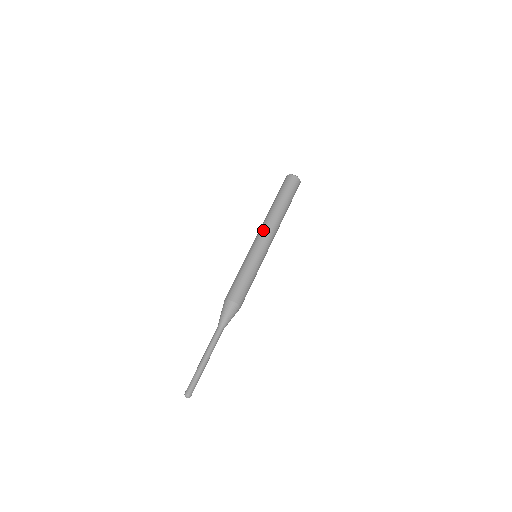
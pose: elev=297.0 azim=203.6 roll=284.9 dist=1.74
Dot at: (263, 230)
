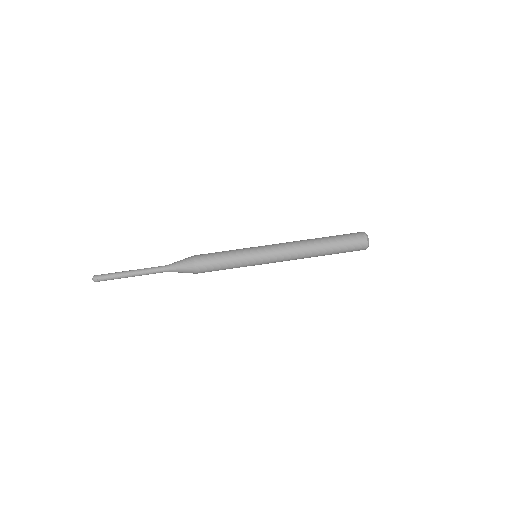
Dot at: (283, 243)
